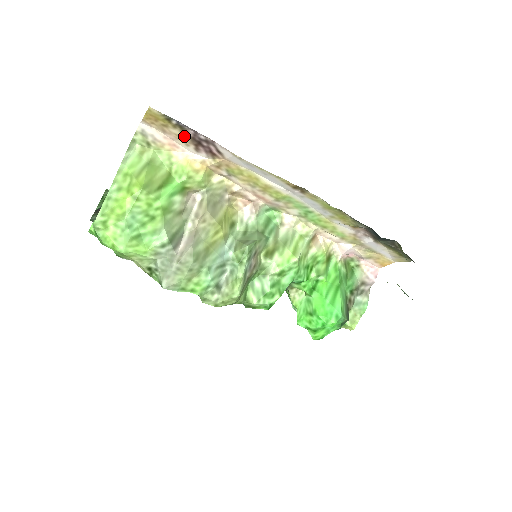
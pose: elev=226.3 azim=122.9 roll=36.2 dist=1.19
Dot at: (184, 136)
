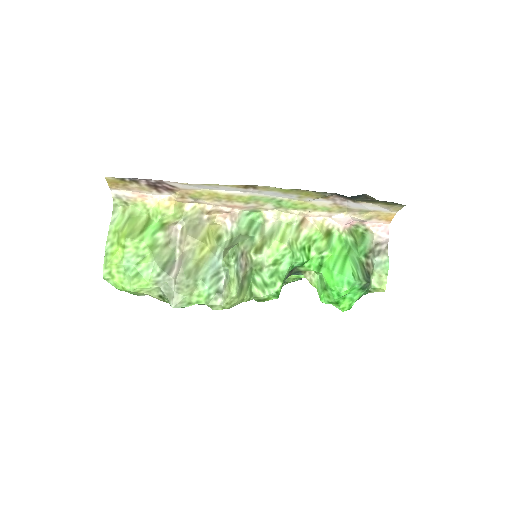
Dot at: (142, 186)
